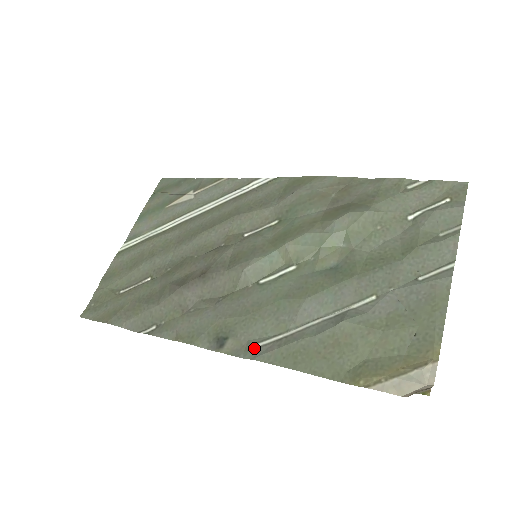
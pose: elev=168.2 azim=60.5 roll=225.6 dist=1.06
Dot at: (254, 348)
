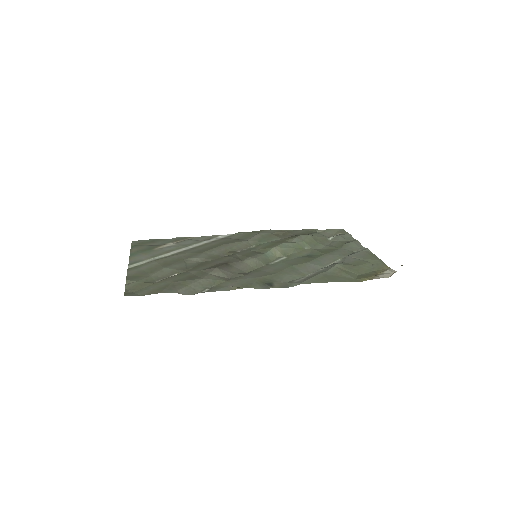
Dot at: (295, 282)
